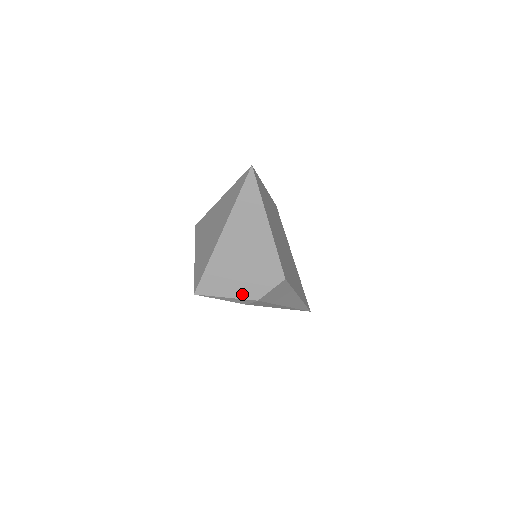
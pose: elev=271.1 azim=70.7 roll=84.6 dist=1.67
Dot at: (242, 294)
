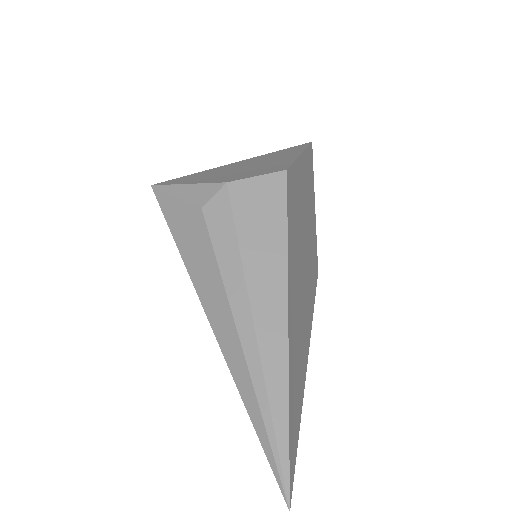
Dot at: (211, 181)
